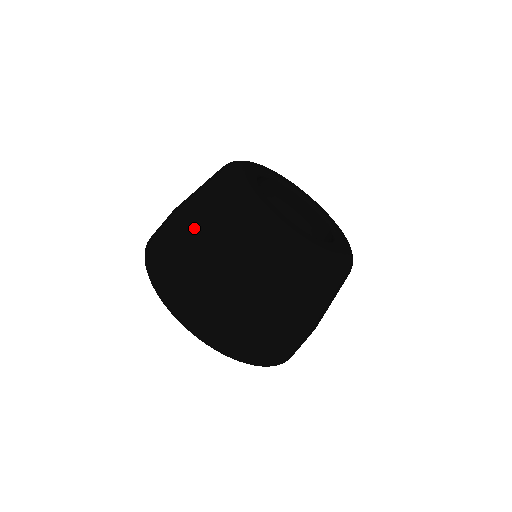
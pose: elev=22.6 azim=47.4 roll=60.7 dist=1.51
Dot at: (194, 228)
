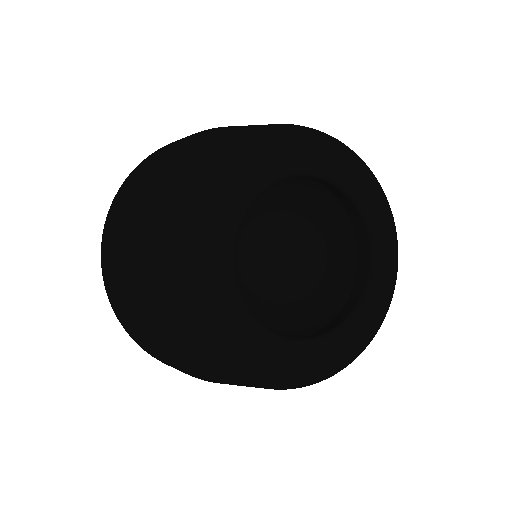
Dot at: (138, 295)
